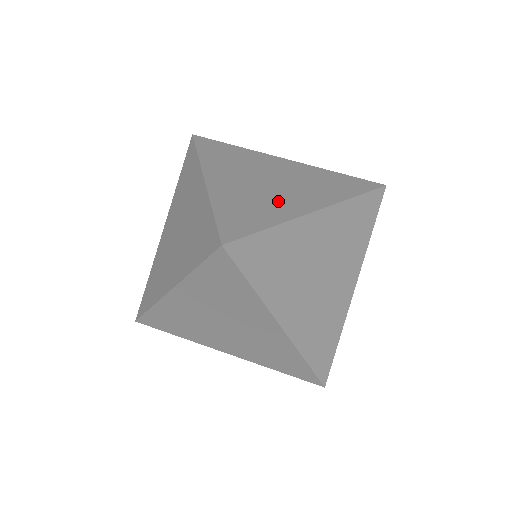
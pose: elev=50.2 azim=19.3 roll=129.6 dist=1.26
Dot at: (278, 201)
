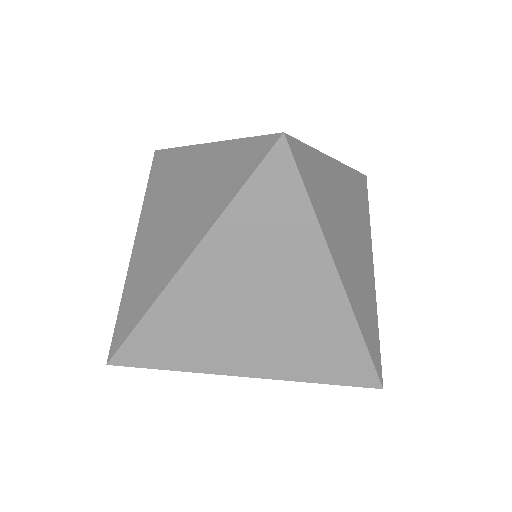
Dot at: (366, 277)
